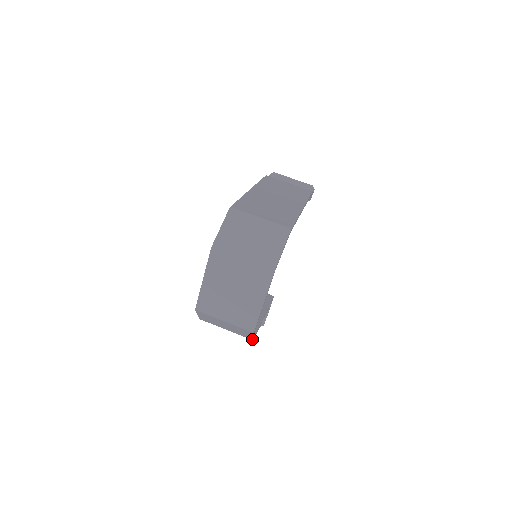
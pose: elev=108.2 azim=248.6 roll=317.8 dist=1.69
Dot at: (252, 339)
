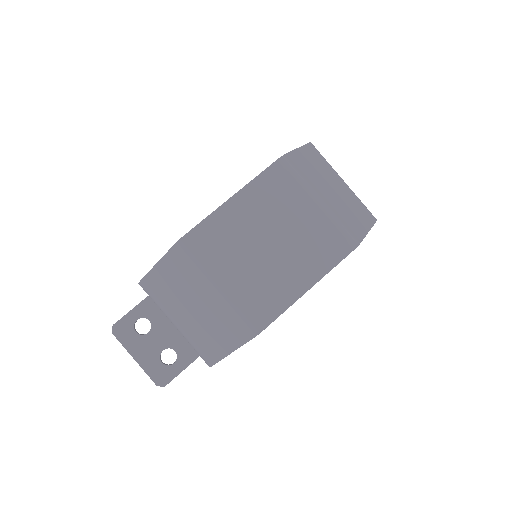
Dot at: (214, 361)
